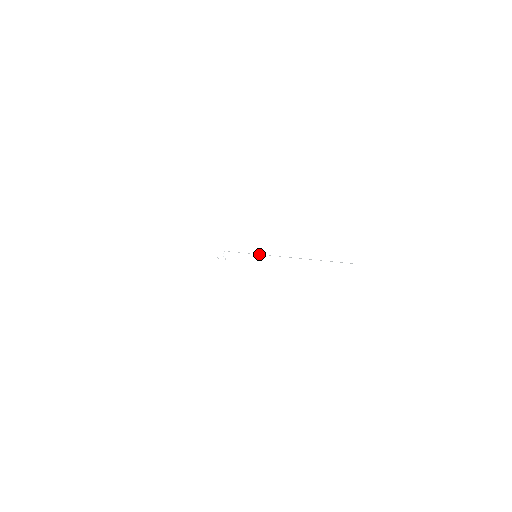
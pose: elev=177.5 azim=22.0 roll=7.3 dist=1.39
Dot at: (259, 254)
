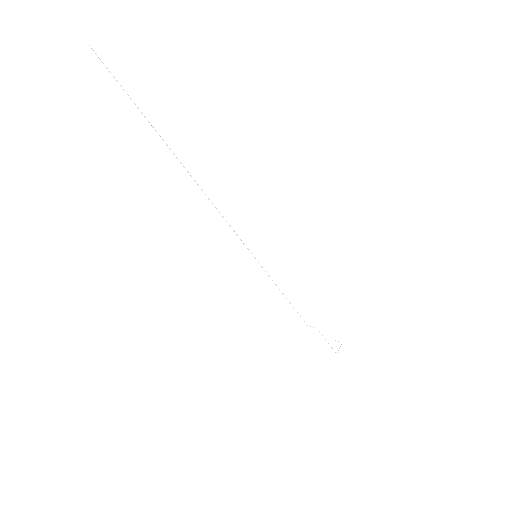
Dot at: occluded
